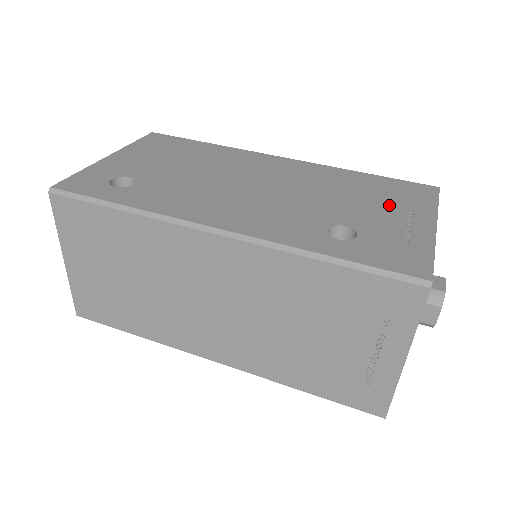
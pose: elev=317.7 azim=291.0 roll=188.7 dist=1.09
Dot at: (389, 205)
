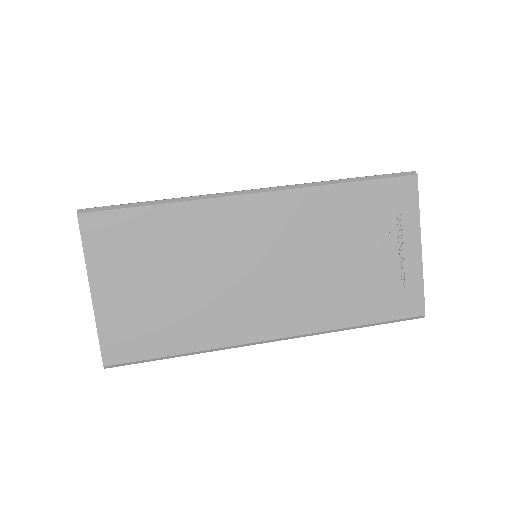
Dot at: occluded
